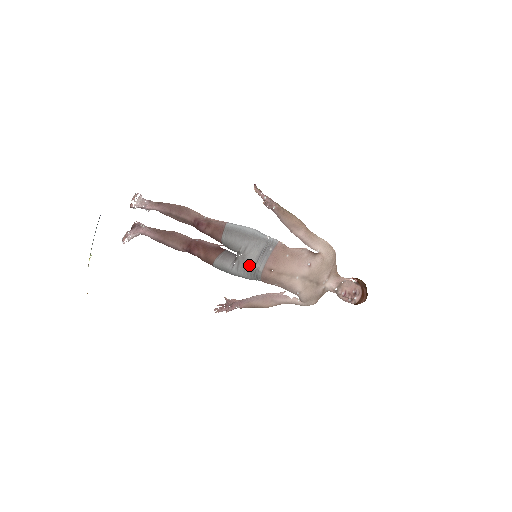
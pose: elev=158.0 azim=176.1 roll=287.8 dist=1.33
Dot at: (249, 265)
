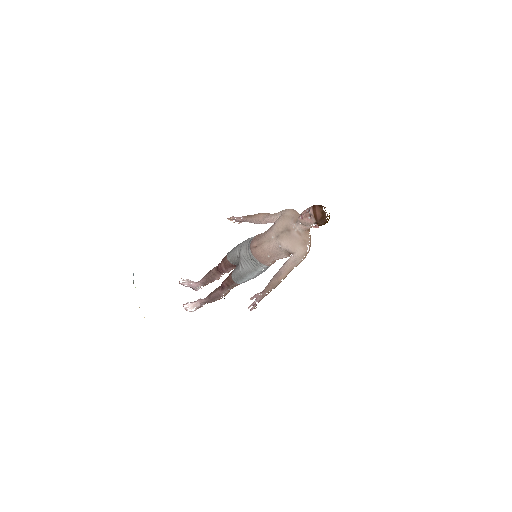
Dot at: (244, 257)
